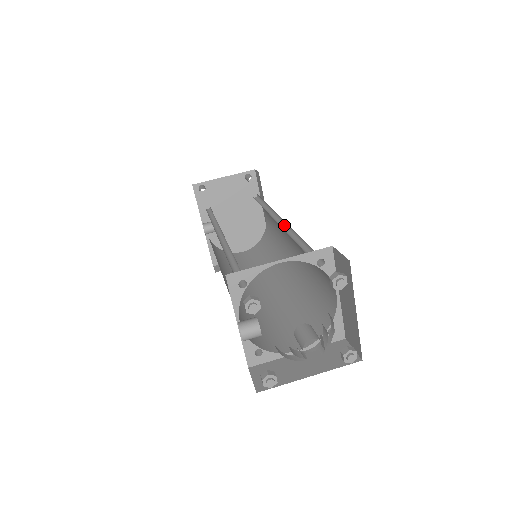
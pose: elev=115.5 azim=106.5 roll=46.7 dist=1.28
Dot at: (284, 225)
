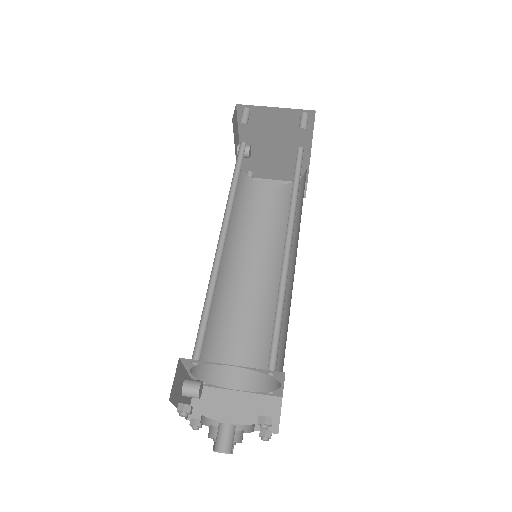
Dot at: (289, 254)
